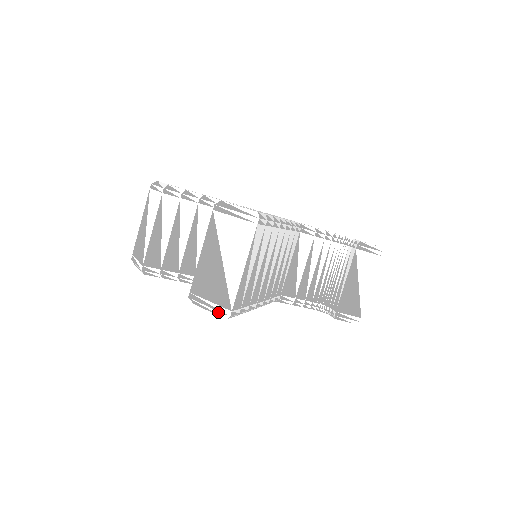
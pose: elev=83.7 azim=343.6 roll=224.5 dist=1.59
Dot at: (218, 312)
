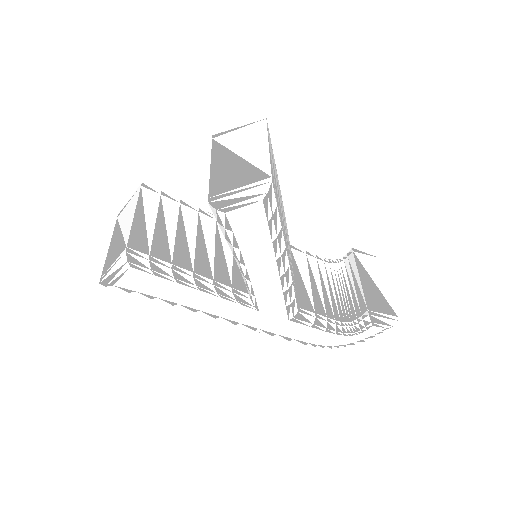
Dot at: (254, 190)
